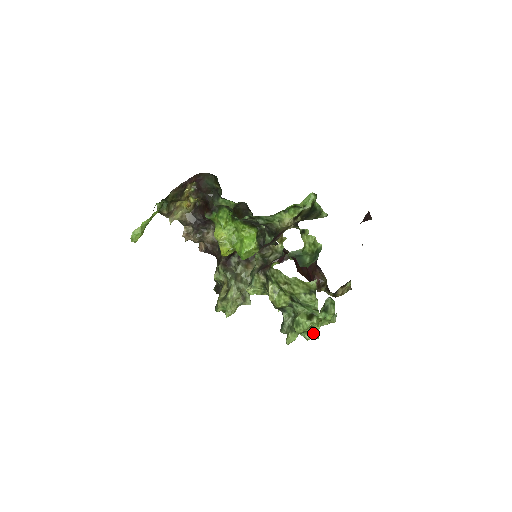
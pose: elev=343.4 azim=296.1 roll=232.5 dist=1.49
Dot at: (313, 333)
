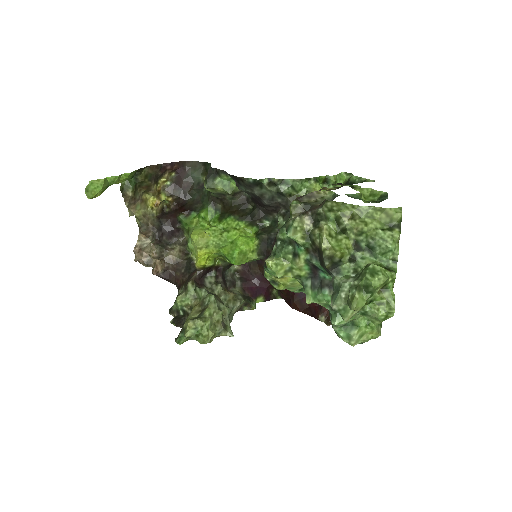
Dot at: (385, 302)
